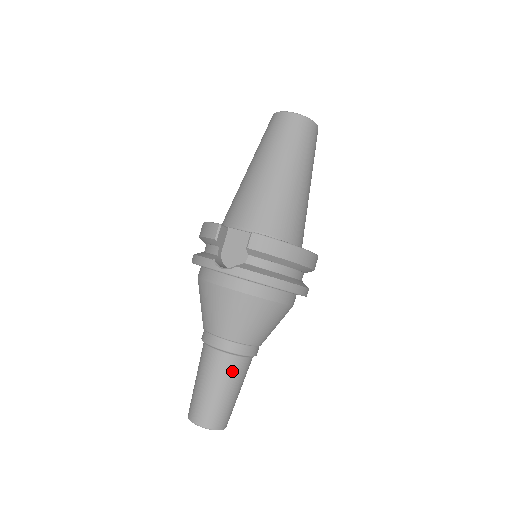
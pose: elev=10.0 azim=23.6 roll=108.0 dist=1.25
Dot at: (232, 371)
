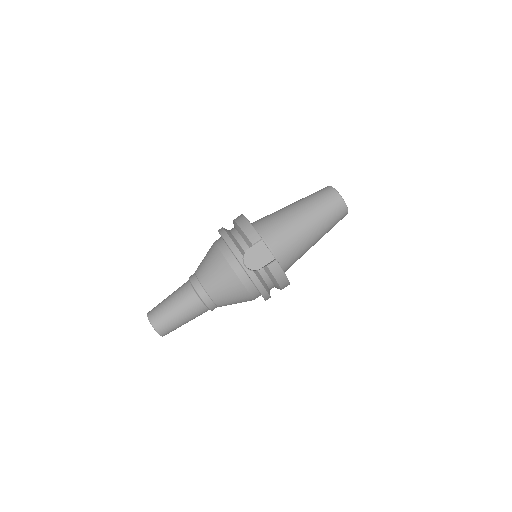
Dot at: (197, 313)
